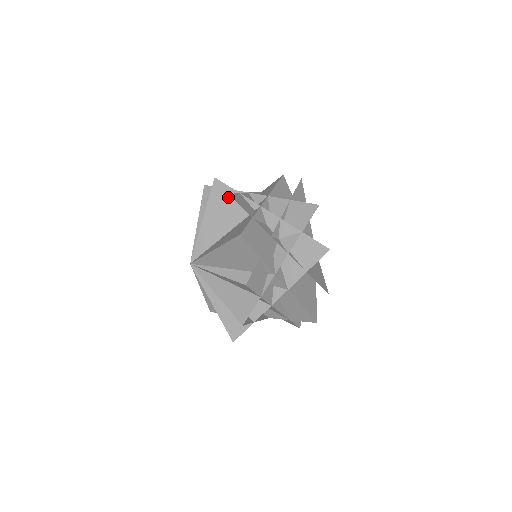
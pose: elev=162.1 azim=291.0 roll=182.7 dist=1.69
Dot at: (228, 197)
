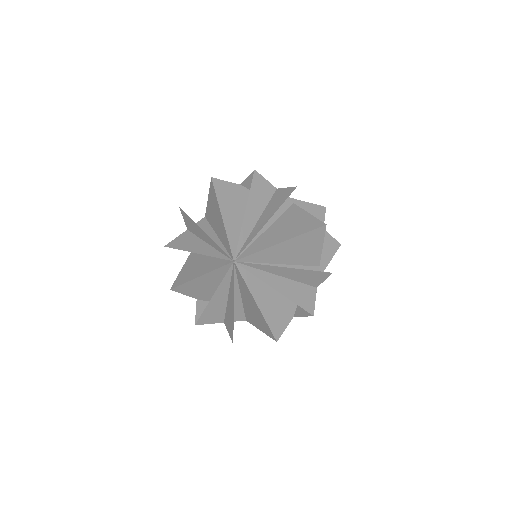
Dot at: (267, 191)
